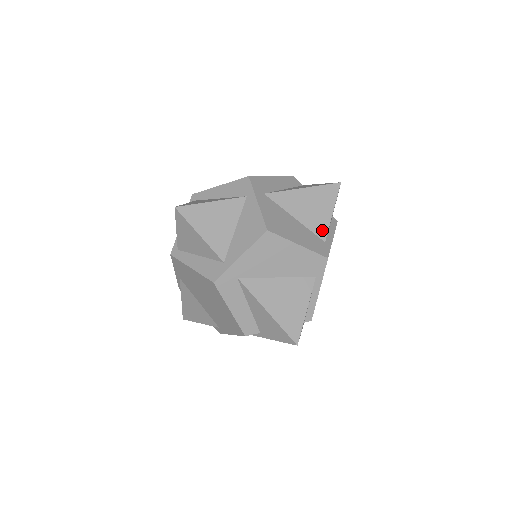
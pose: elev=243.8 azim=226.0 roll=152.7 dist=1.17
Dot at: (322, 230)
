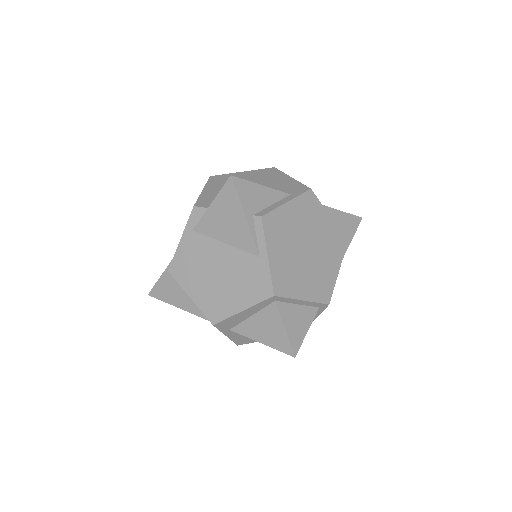
Dot at: occluded
